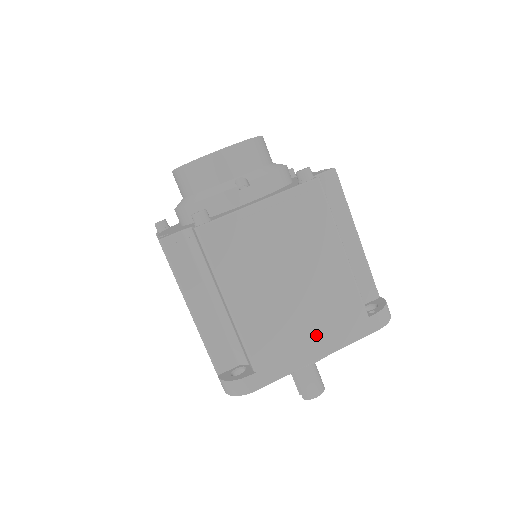
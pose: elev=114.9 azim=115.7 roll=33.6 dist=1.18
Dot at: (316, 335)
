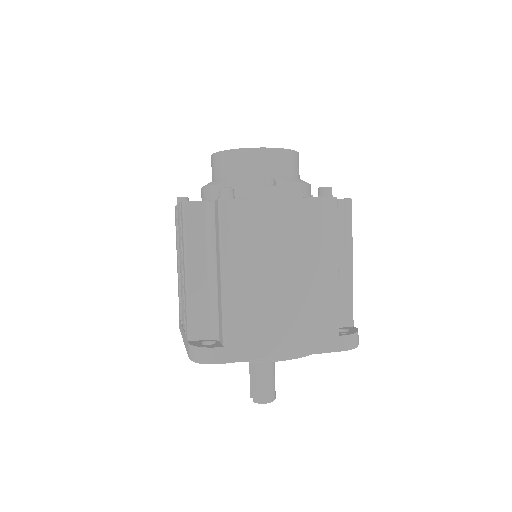
Dot at: (288, 334)
